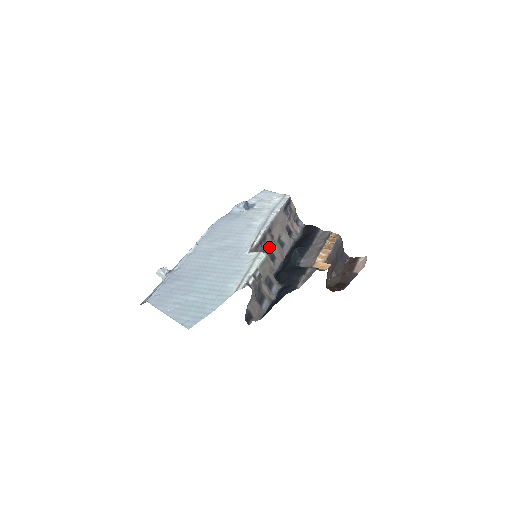
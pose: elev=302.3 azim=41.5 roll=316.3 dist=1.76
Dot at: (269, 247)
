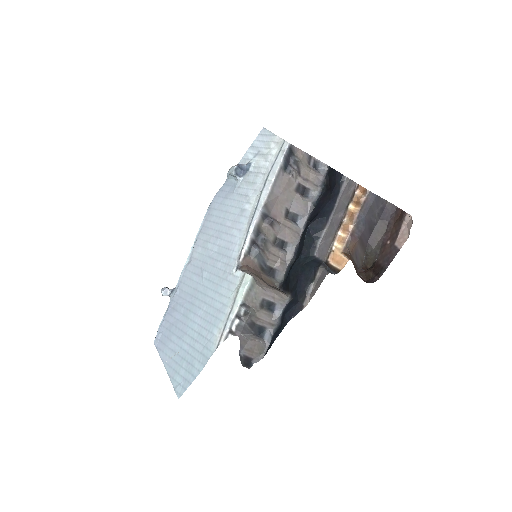
Dot at: (271, 237)
